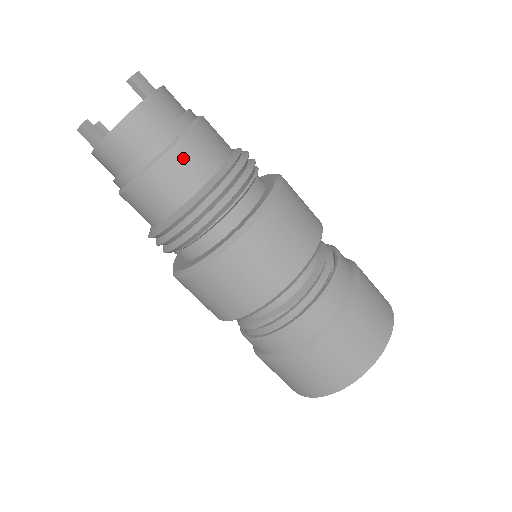
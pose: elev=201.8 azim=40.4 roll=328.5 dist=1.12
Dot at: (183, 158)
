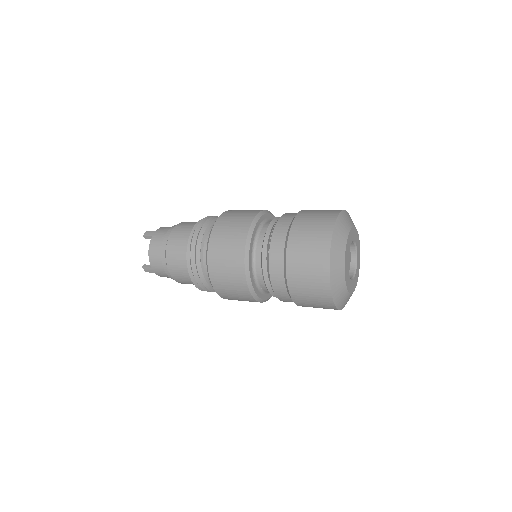
Dot at: (173, 244)
